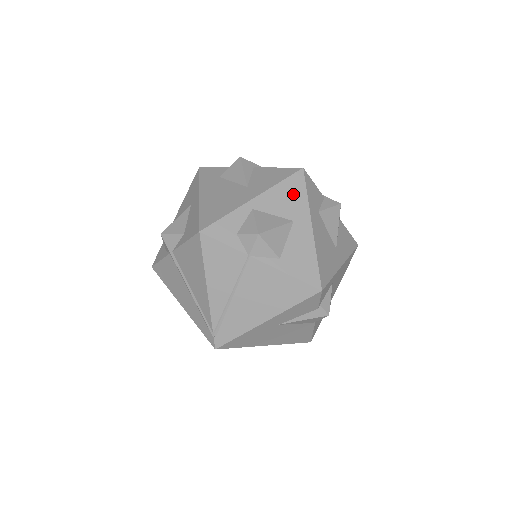
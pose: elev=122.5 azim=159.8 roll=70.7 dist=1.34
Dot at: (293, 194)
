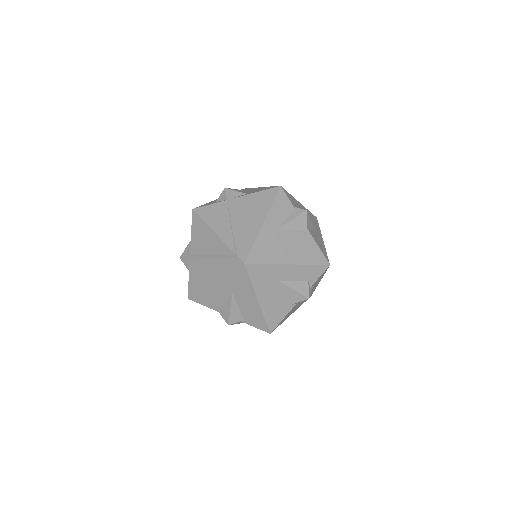
Dot at: occluded
